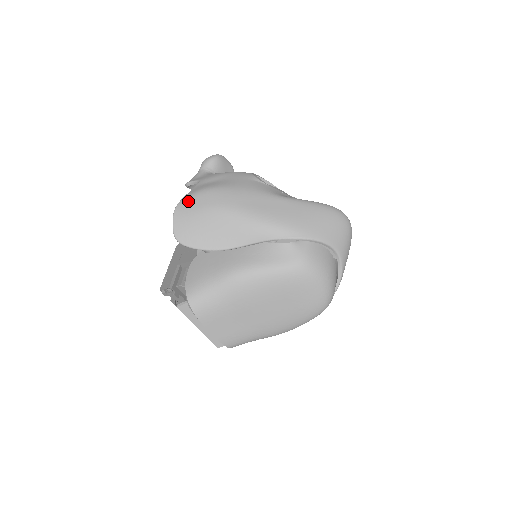
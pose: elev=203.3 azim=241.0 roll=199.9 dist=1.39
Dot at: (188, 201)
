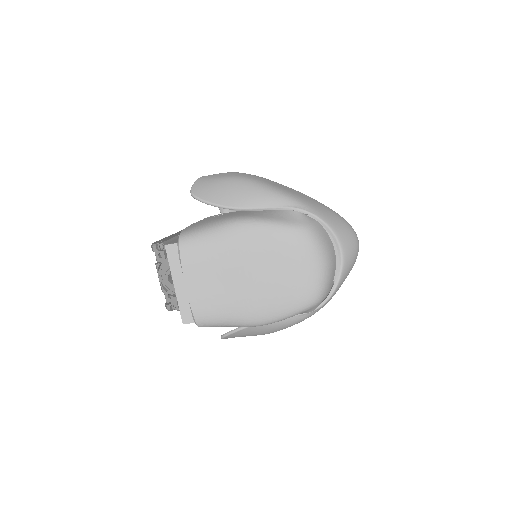
Dot at: (215, 174)
